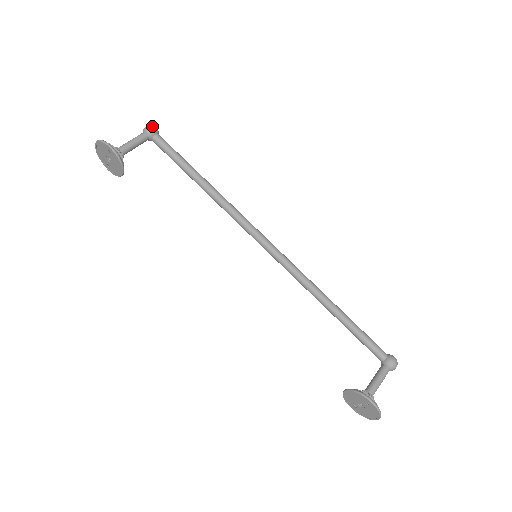
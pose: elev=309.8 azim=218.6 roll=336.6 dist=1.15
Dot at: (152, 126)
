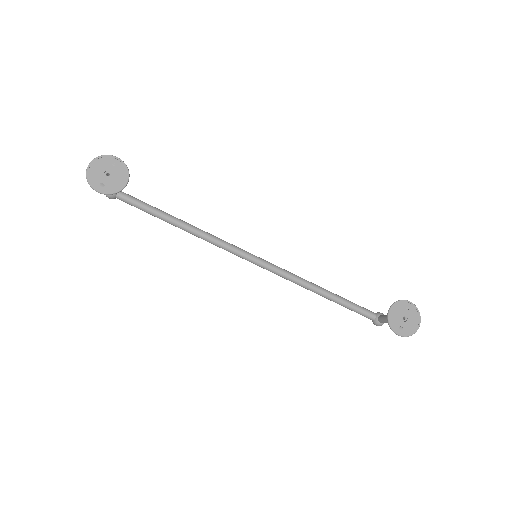
Dot at: occluded
